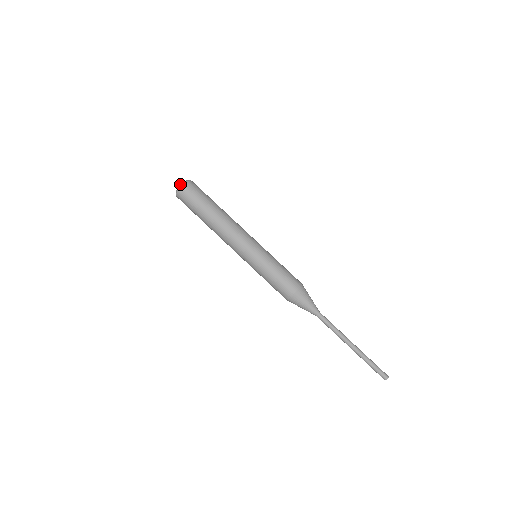
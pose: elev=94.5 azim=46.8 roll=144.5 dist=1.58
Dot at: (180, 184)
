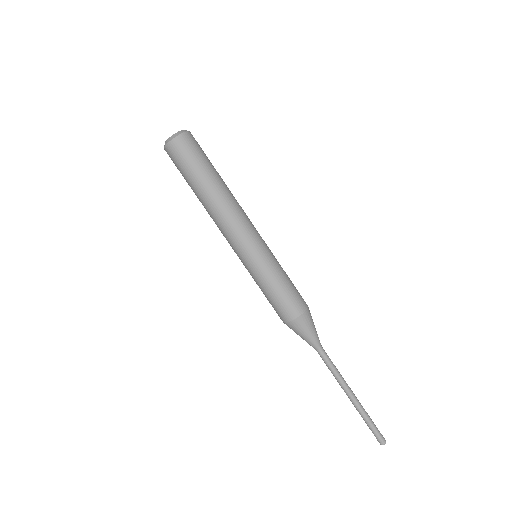
Dot at: (173, 134)
